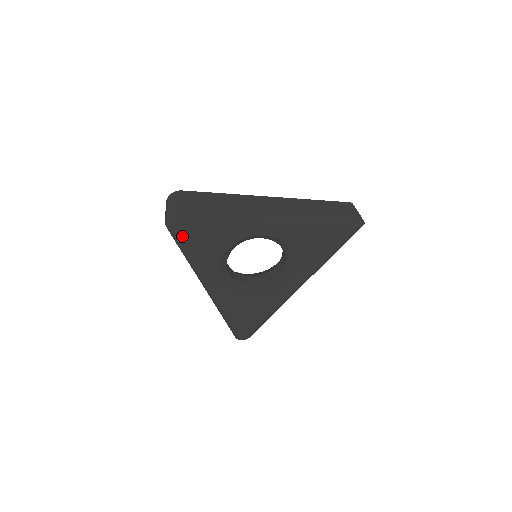
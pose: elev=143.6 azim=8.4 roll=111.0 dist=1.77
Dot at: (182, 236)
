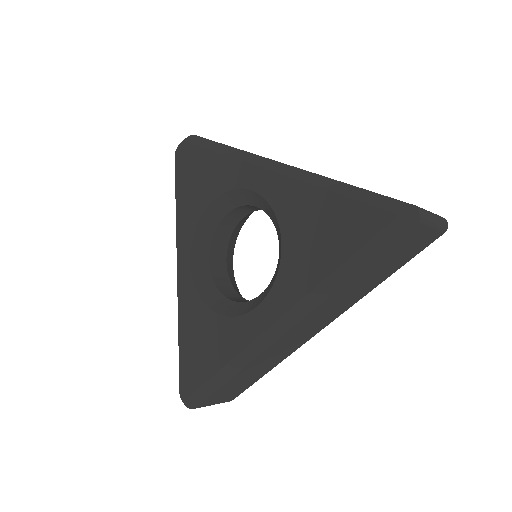
Dot at: (179, 169)
